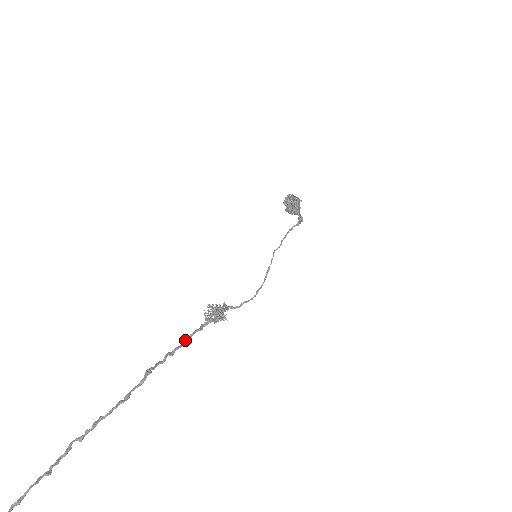
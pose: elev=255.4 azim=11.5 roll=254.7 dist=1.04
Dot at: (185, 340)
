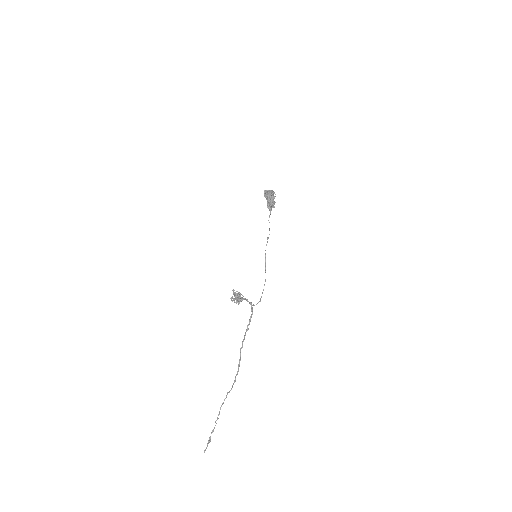
Dot at: occluded
